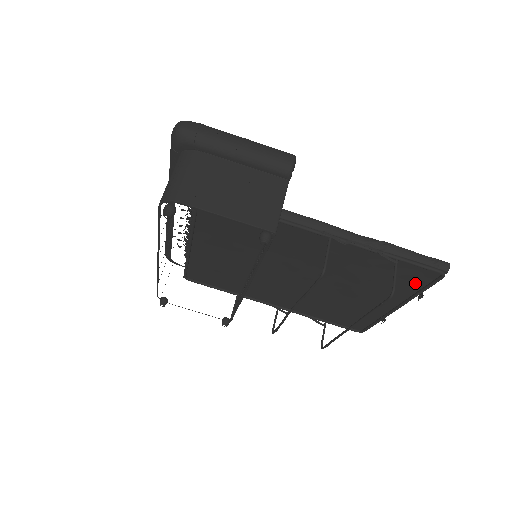
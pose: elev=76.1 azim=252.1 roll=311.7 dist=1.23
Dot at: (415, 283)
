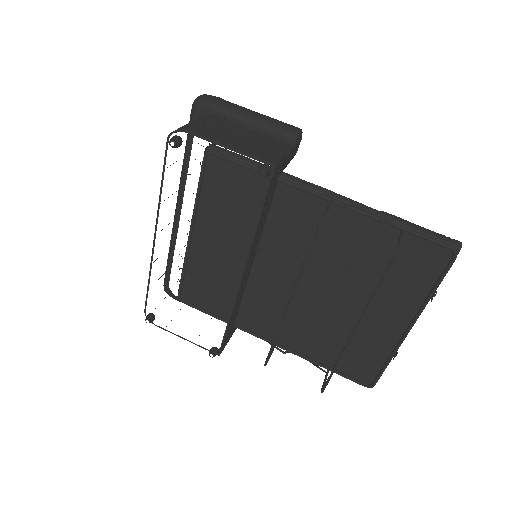
Dot at: (426, 276)
